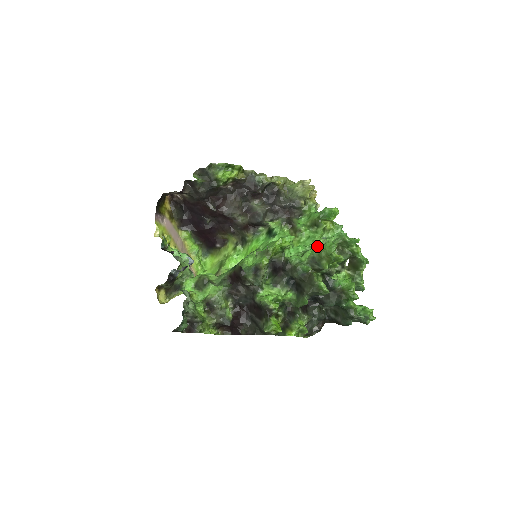
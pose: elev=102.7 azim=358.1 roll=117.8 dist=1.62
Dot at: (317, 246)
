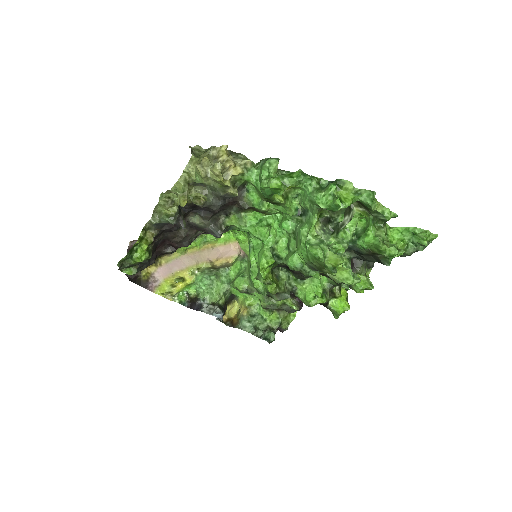
Dot at: (301, 247)
